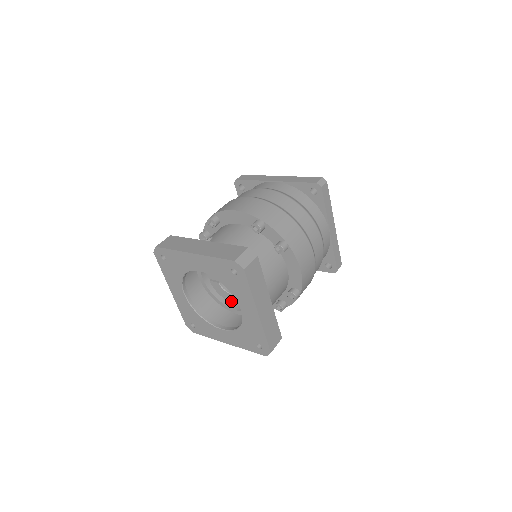
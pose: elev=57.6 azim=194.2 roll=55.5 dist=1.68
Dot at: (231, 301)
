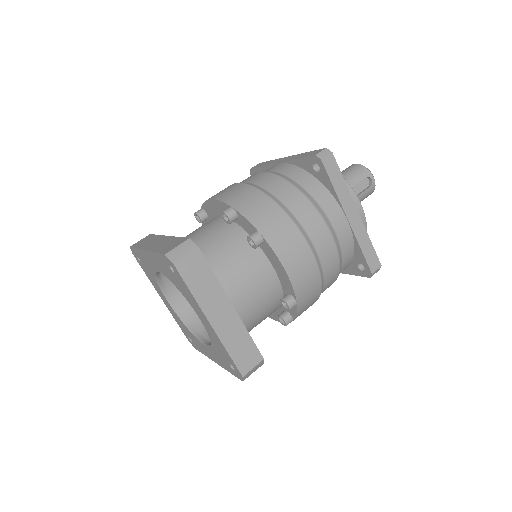
Dot at: occluded
